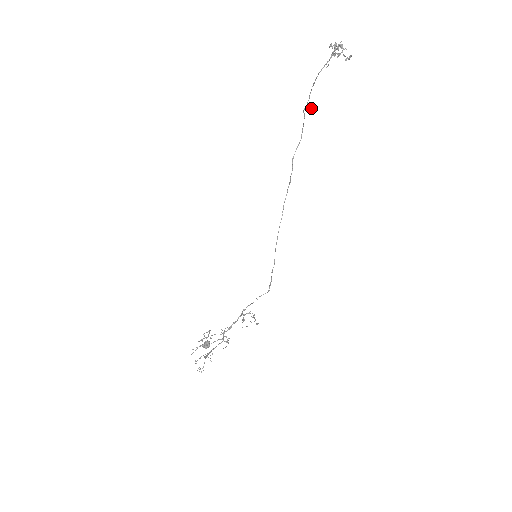
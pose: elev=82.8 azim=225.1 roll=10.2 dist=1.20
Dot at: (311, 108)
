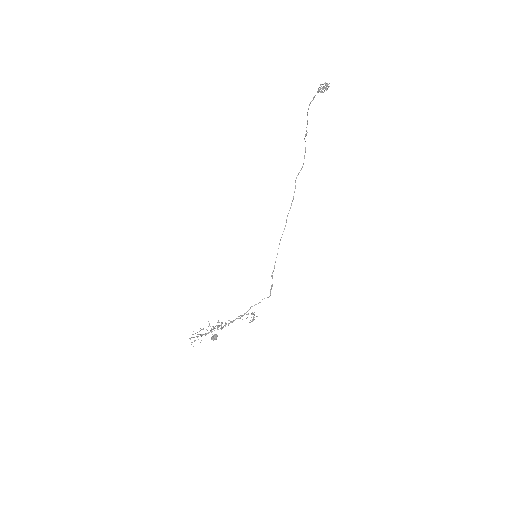
Dot at: (305, 134)
